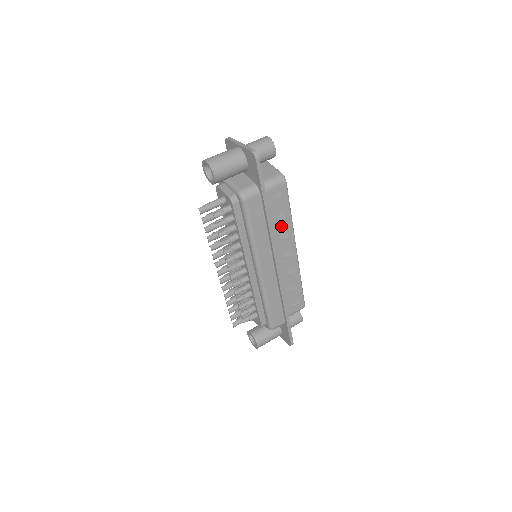
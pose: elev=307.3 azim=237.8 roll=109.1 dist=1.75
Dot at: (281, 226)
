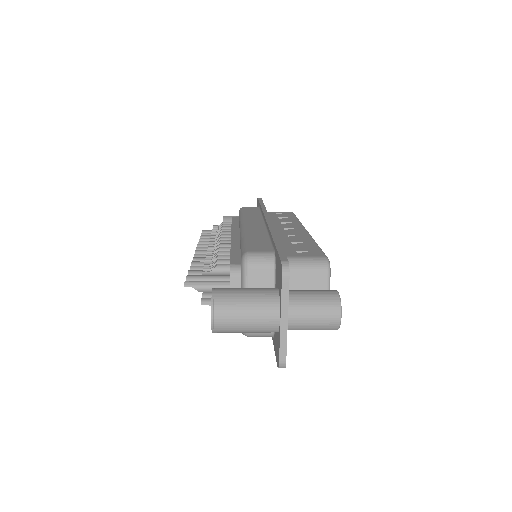
Dot at: occluded
